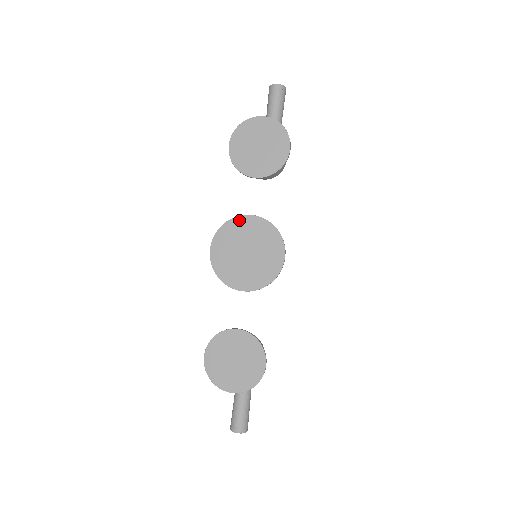
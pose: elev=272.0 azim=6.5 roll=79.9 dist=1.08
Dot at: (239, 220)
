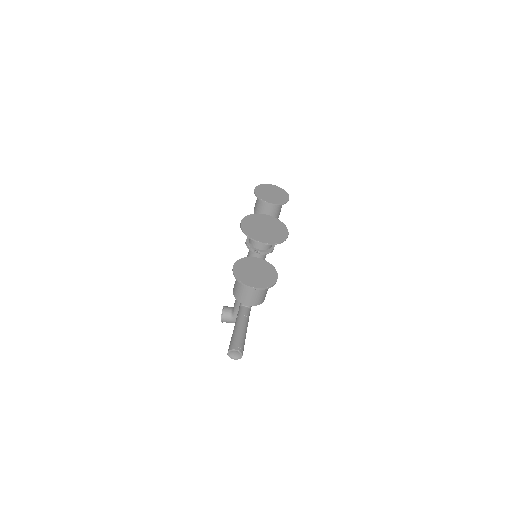
Dot at: (260, 215)
